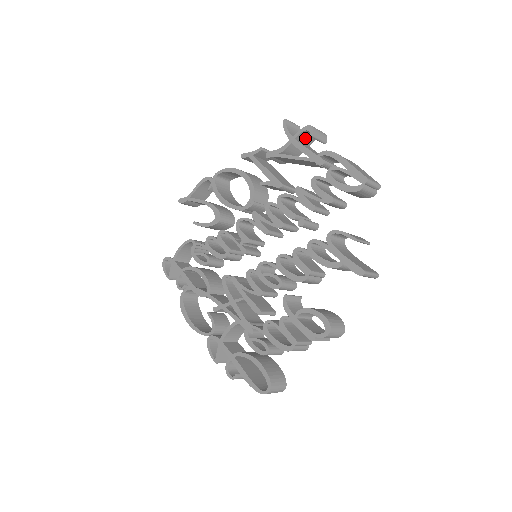
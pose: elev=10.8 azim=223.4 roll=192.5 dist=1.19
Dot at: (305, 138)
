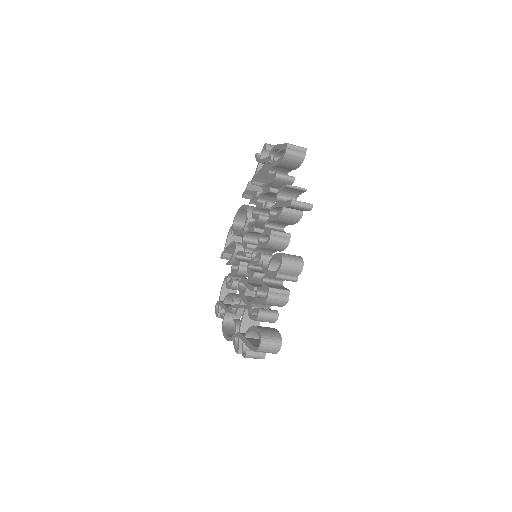
Dot at: occluded
